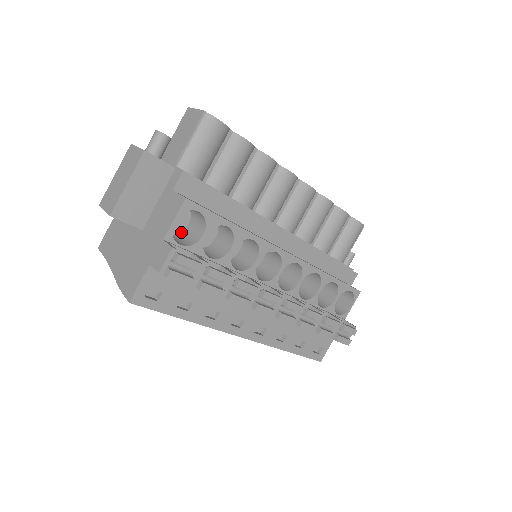
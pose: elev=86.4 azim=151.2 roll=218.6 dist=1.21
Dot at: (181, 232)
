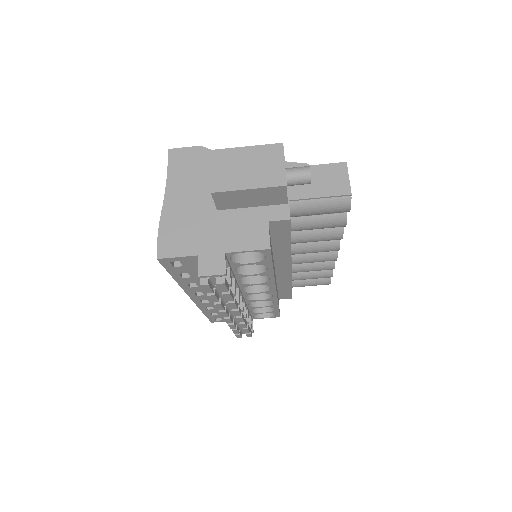
Dot at: occluded
